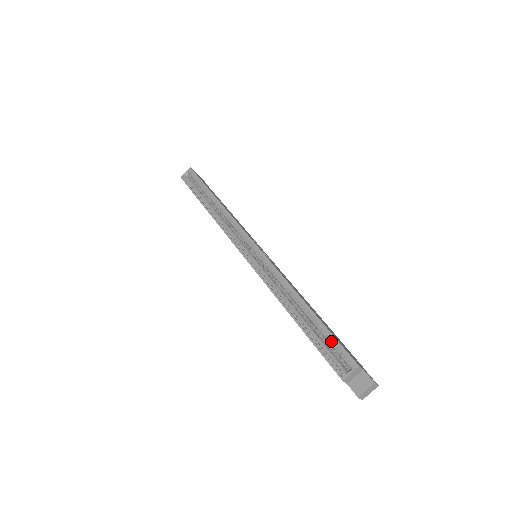
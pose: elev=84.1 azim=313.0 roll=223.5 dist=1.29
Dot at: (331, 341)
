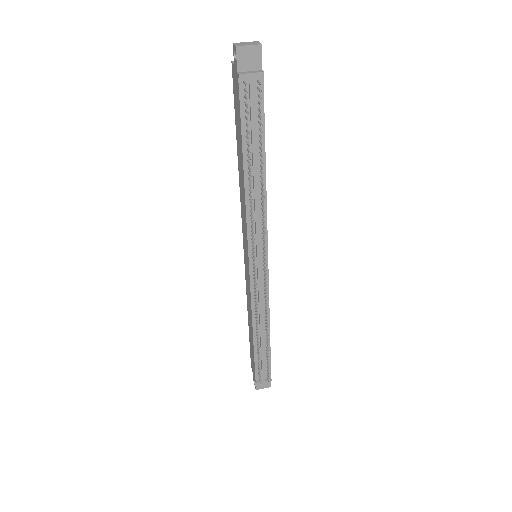
Dot at: occluded
